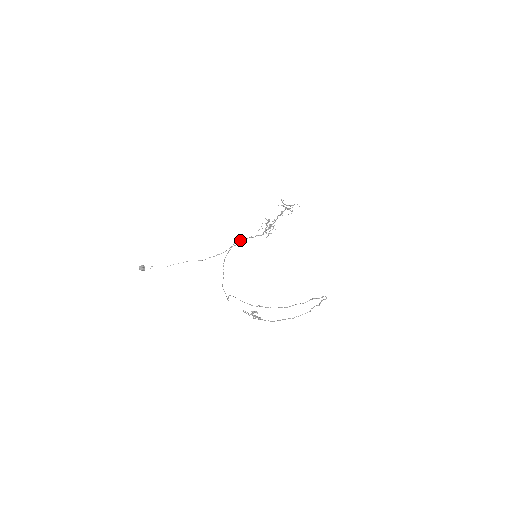
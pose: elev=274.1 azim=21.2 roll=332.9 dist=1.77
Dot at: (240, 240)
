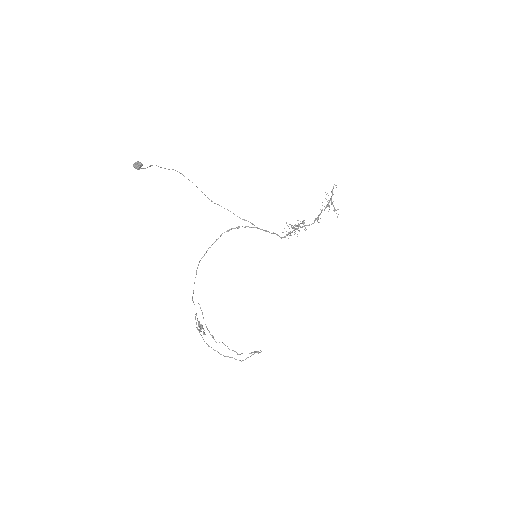
Dot at: (262, 229)
